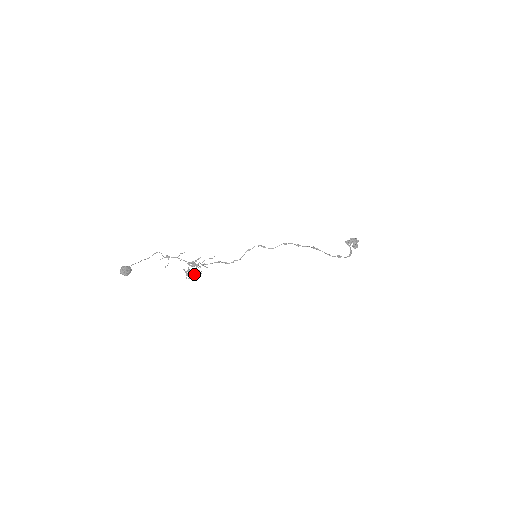
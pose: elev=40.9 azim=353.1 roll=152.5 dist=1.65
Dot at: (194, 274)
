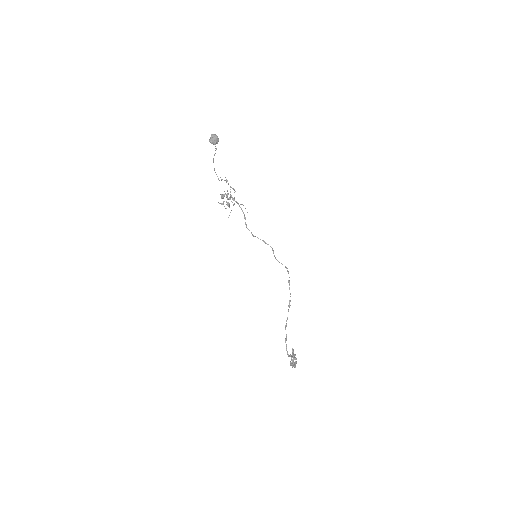
Dot at: occluded
